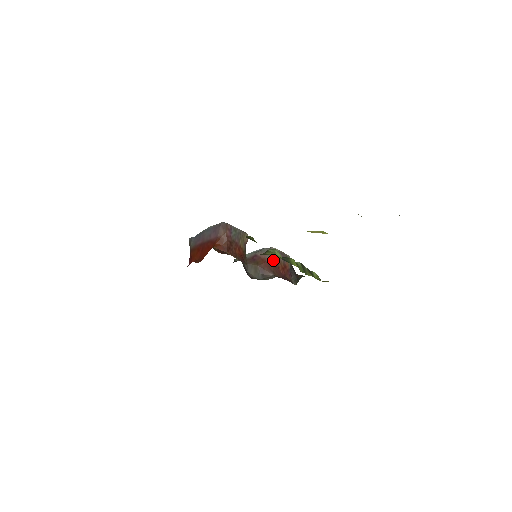
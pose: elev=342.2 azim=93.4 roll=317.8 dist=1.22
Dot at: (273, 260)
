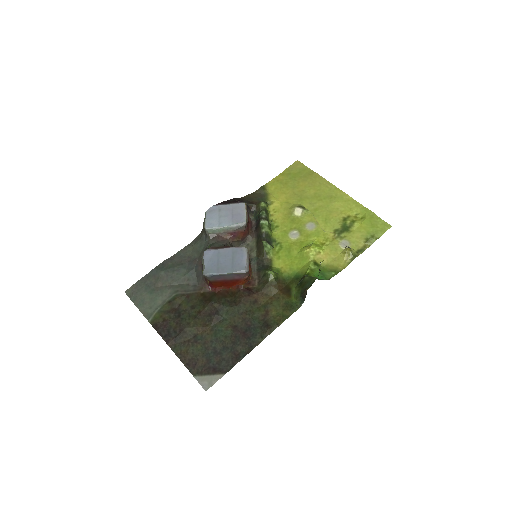
Dot at: occluded
